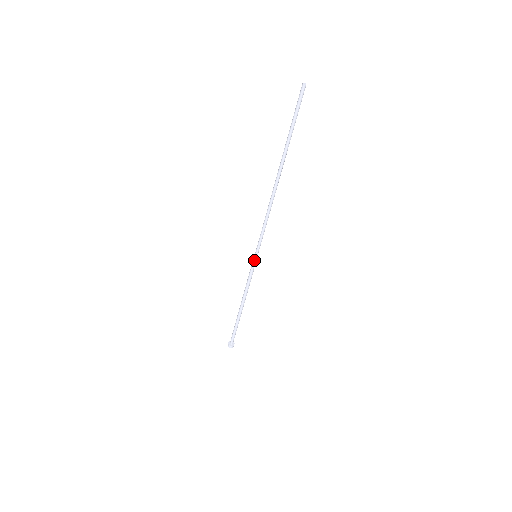
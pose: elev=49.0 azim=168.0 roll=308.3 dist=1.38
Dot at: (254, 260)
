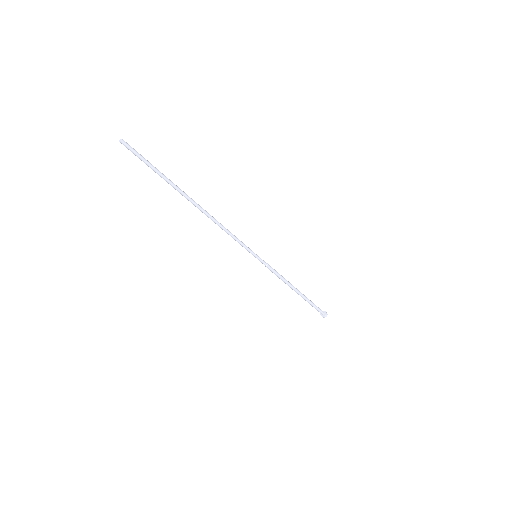
Dot at: occluded
